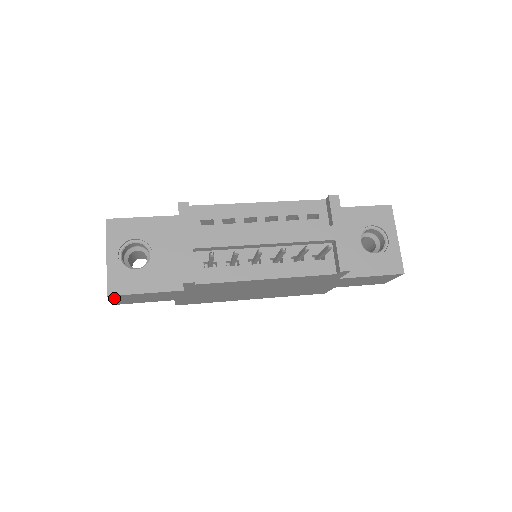
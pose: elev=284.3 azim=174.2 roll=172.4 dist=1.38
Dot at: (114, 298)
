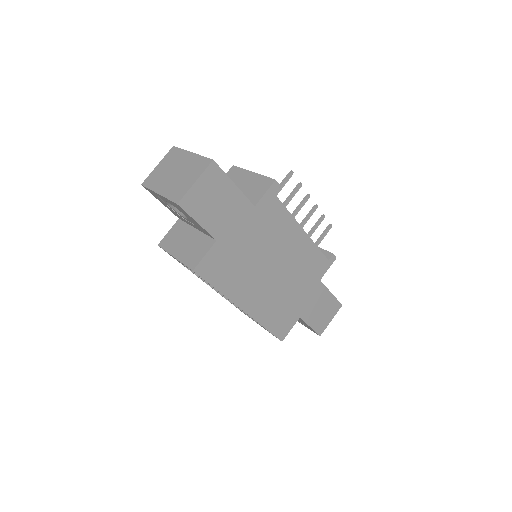
Dot at: (206, 174)
